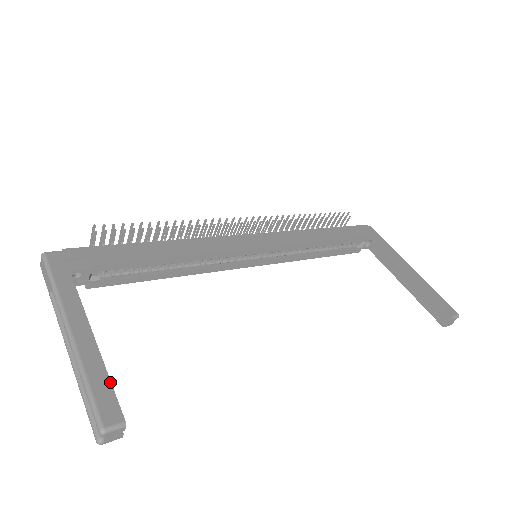
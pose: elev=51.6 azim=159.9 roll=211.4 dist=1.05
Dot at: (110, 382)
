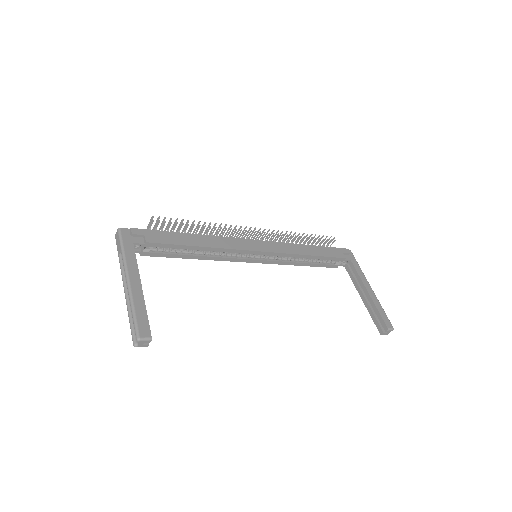
Dot at: occluded
